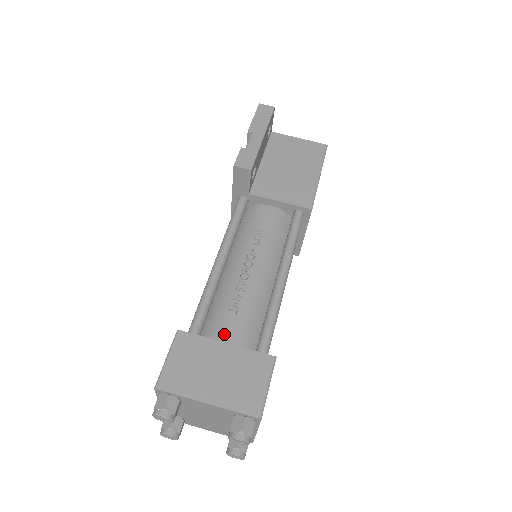
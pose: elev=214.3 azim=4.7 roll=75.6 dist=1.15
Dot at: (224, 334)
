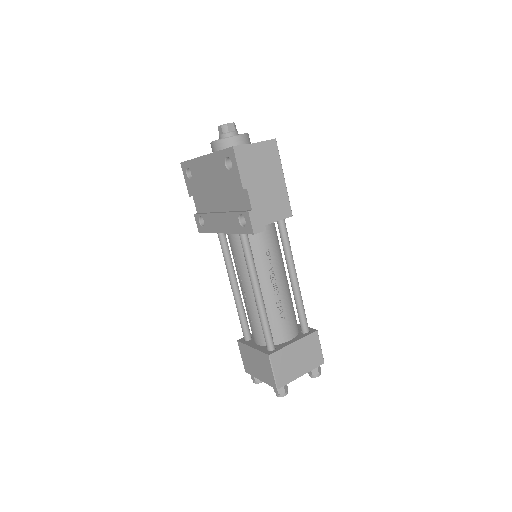
Dot at: (285, 334)
